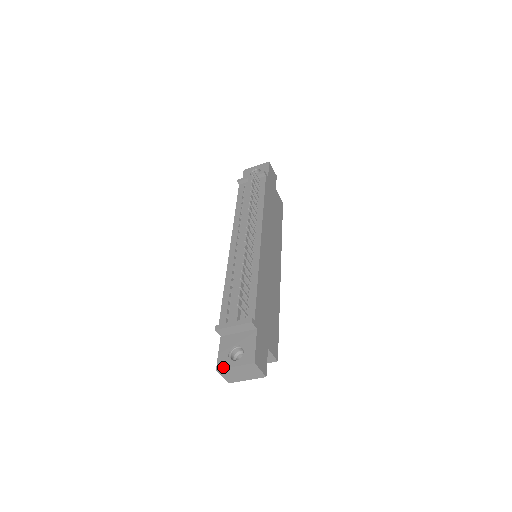
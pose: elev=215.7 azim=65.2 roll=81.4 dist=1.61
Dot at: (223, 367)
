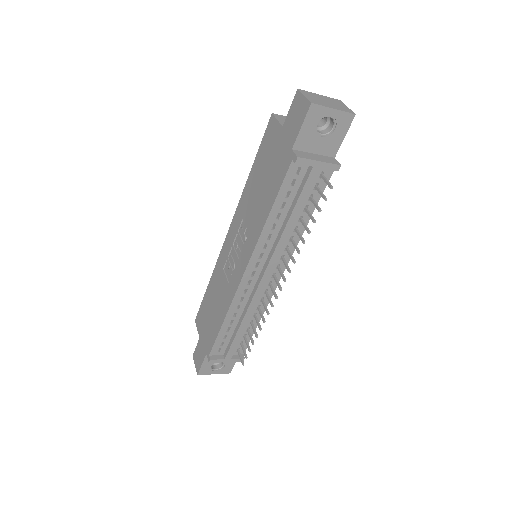
Dot at: (204, 374)
